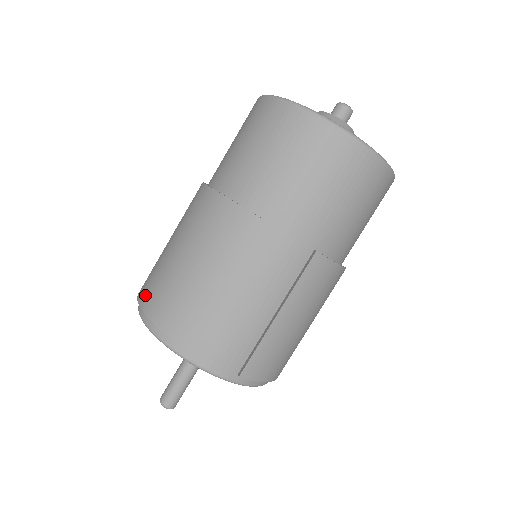
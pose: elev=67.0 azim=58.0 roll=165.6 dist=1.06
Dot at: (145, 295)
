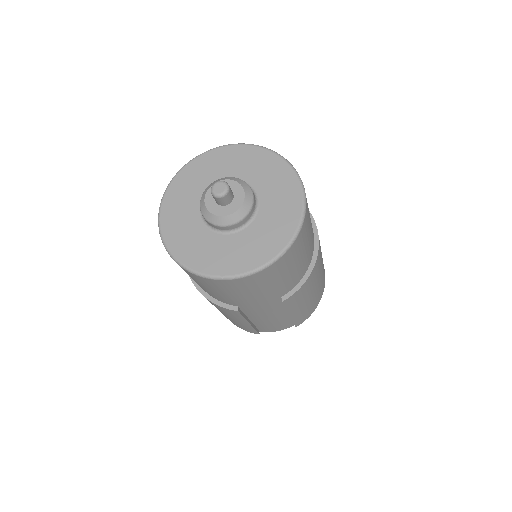
Dot at: occluded
